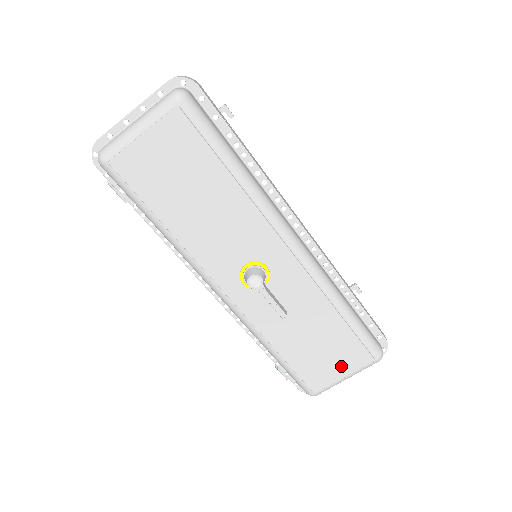
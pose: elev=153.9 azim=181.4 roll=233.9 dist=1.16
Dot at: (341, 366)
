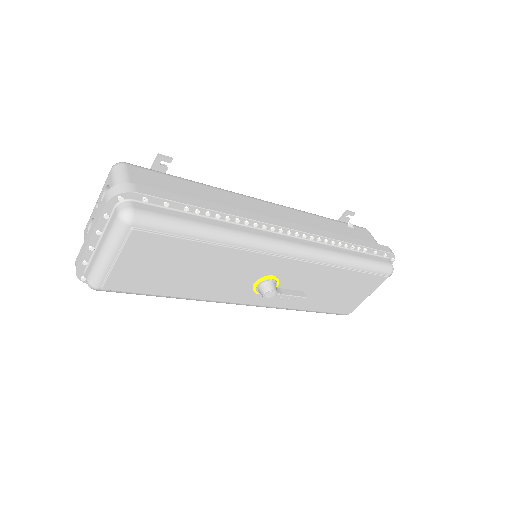
Dot at: (363, 293)
